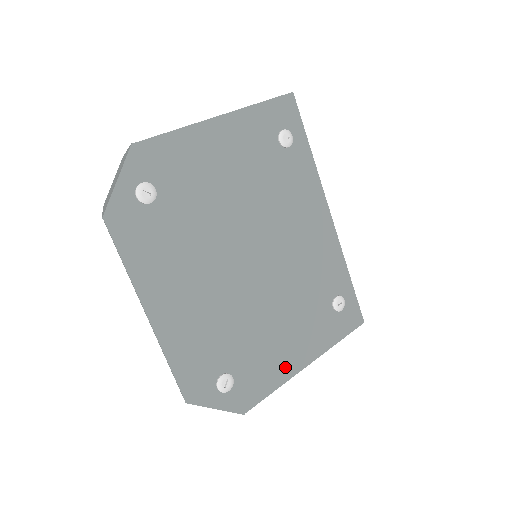
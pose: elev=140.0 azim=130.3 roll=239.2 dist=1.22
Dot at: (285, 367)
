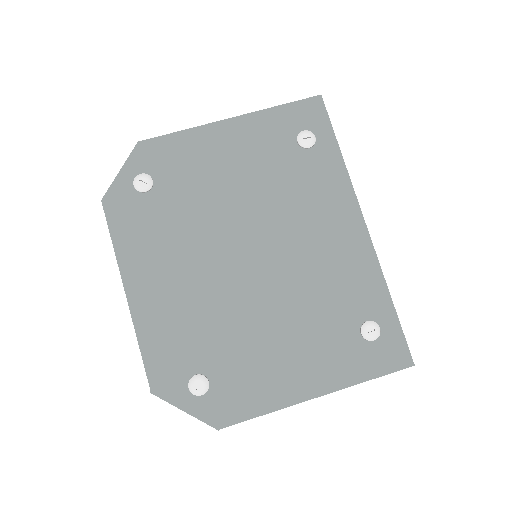
Dot at: (281, 390)
